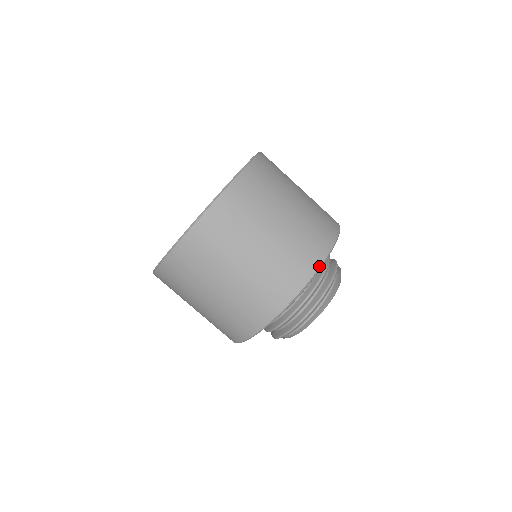
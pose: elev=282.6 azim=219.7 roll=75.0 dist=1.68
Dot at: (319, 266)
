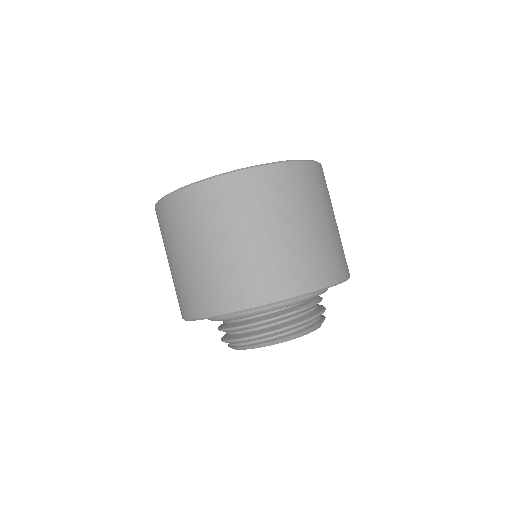
Dot at: (277, 300)
